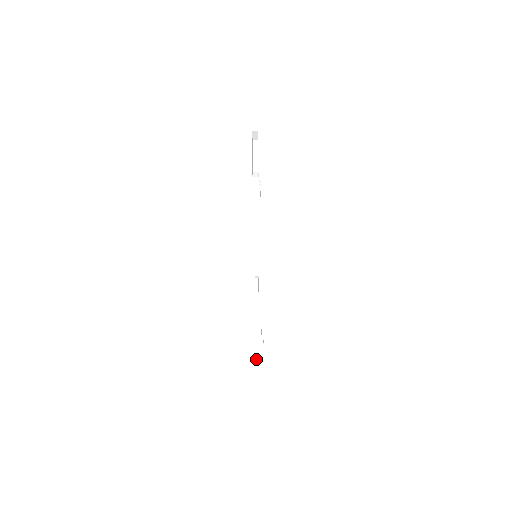
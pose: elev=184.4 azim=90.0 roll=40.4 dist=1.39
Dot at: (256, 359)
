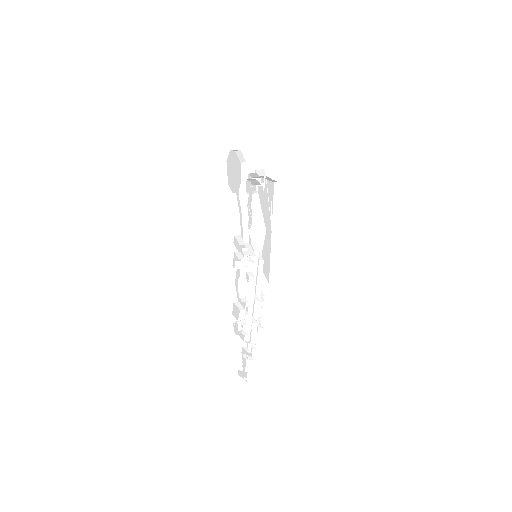
Dot at: (247, 377)
